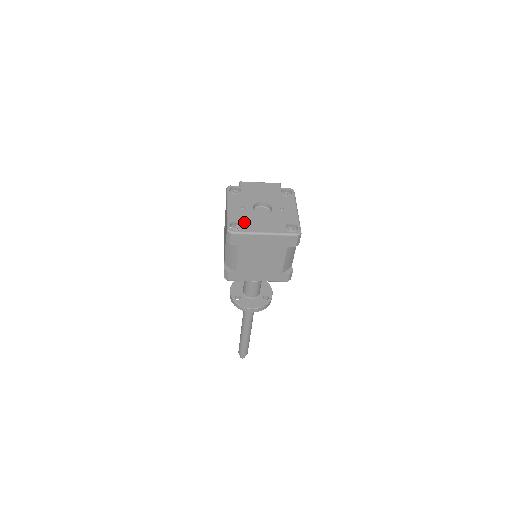
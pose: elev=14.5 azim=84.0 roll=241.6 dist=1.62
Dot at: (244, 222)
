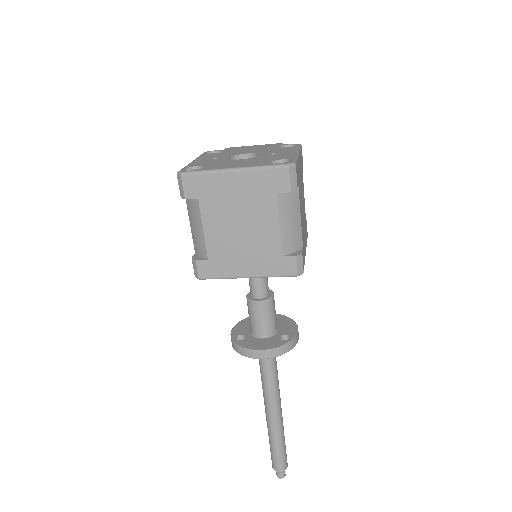
Dot at: (207, 165)
